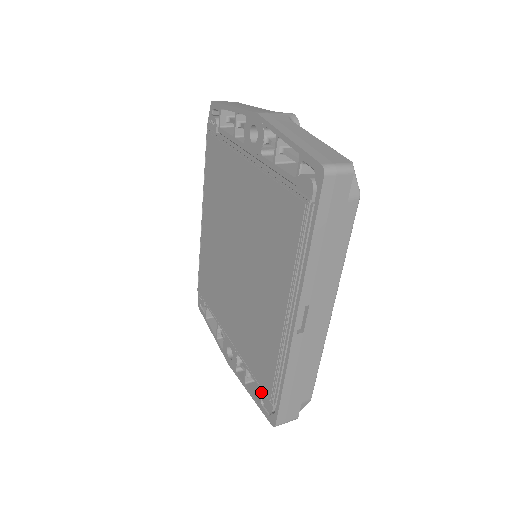
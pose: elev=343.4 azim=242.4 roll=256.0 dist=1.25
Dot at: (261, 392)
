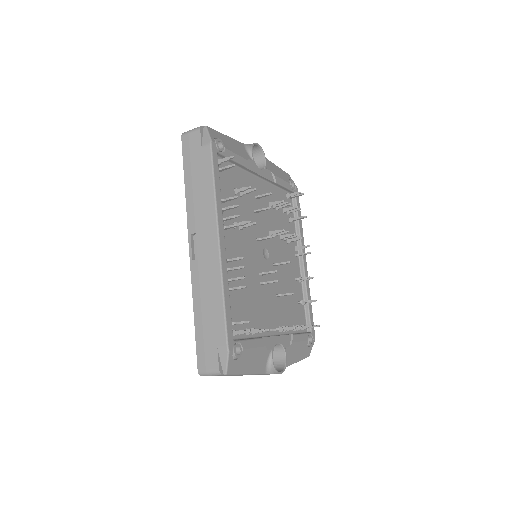
Dot at: occluded
